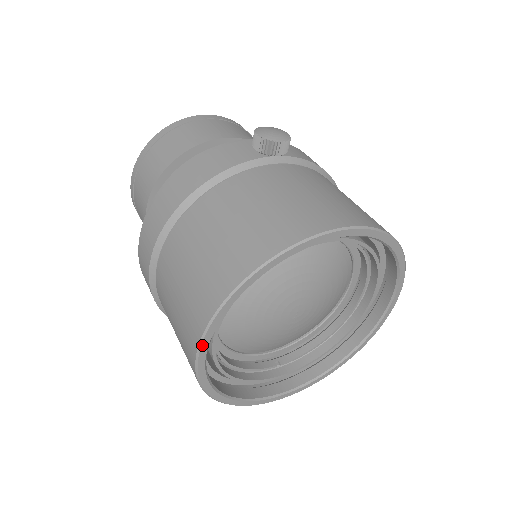
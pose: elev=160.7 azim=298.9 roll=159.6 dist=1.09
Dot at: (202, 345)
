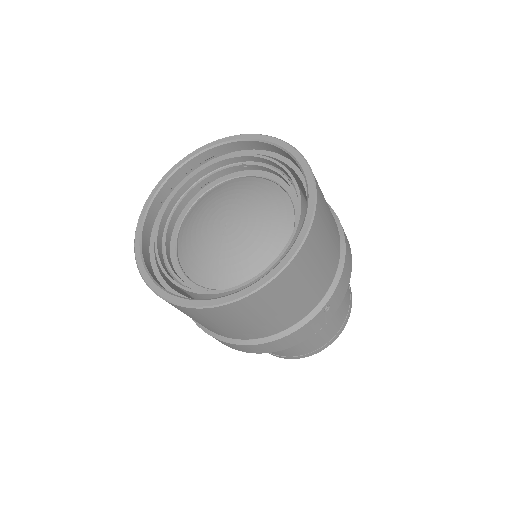
Dot at: (146, 204)
